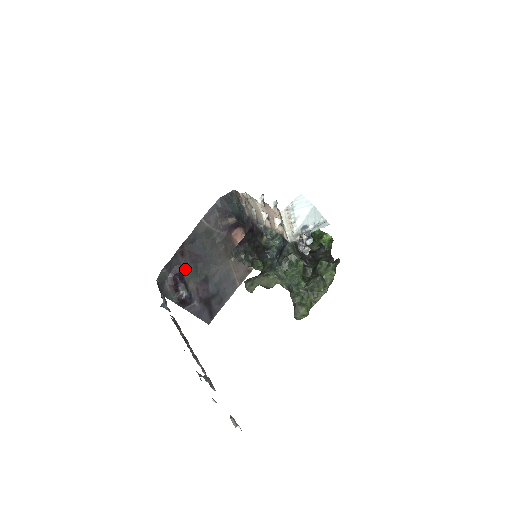
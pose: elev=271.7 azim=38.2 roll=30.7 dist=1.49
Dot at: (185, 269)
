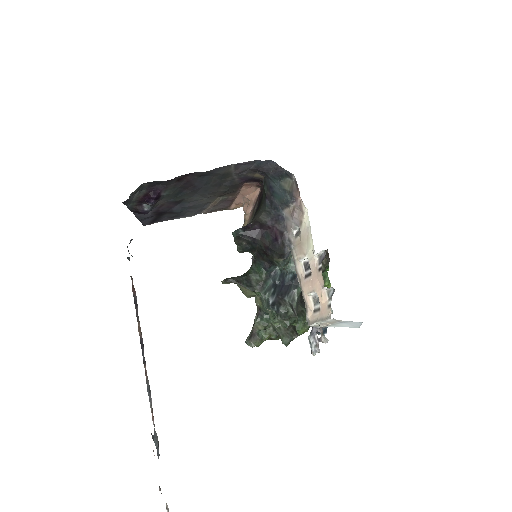
Dot at: (168, 190)
